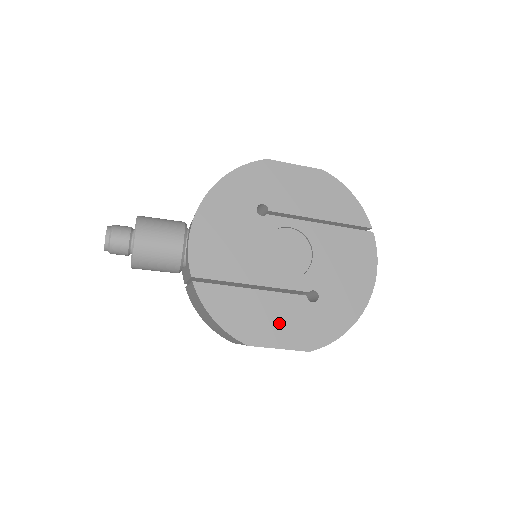
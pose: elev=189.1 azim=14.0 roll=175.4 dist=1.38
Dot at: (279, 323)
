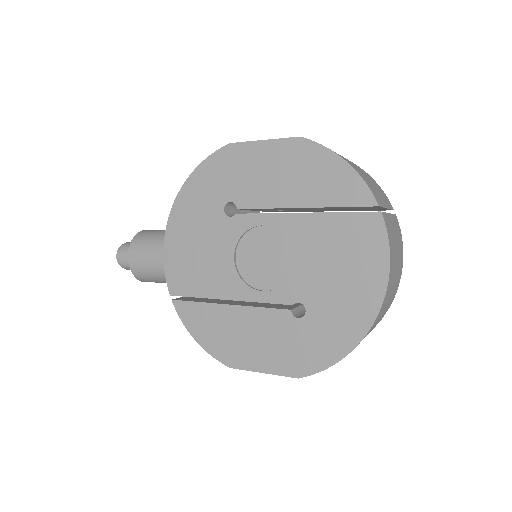
Dot at: (260, 343)
